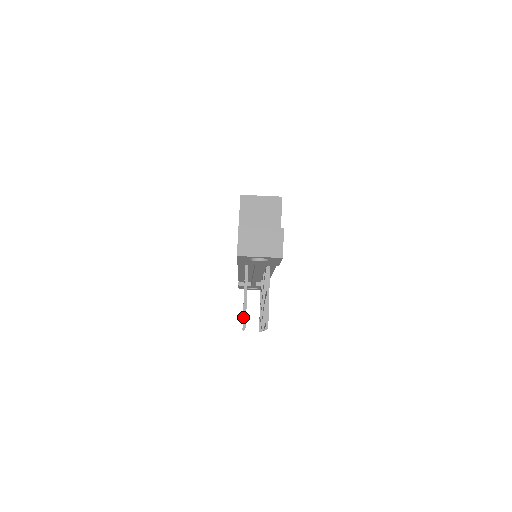
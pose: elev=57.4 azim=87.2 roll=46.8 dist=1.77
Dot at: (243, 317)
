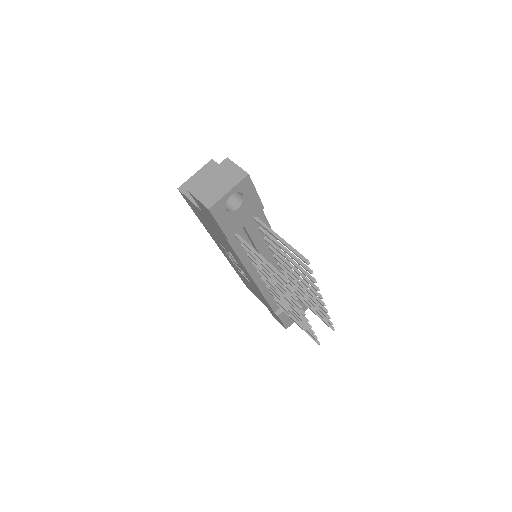
Dot at: occluded
